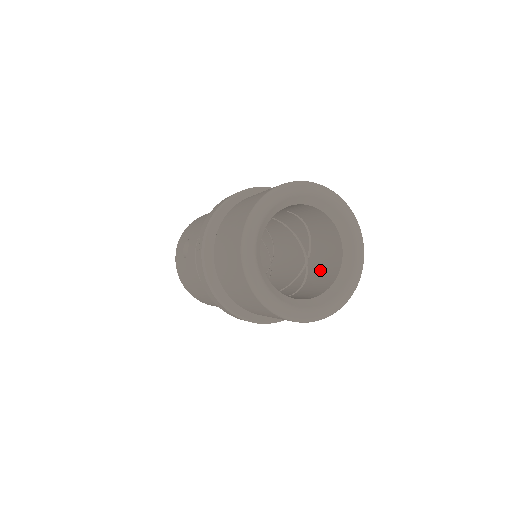
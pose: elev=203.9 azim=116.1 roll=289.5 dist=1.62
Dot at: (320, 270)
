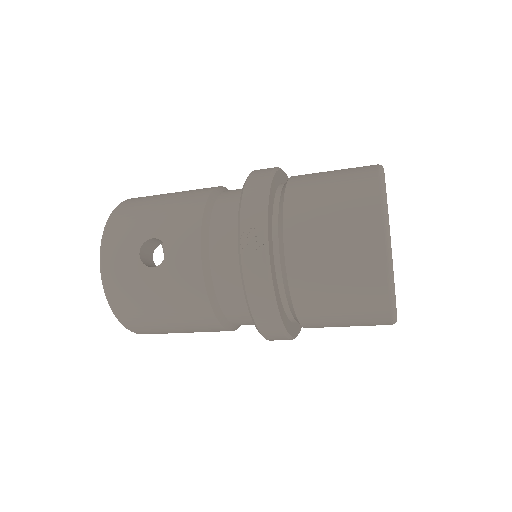
Dot at: occluded
